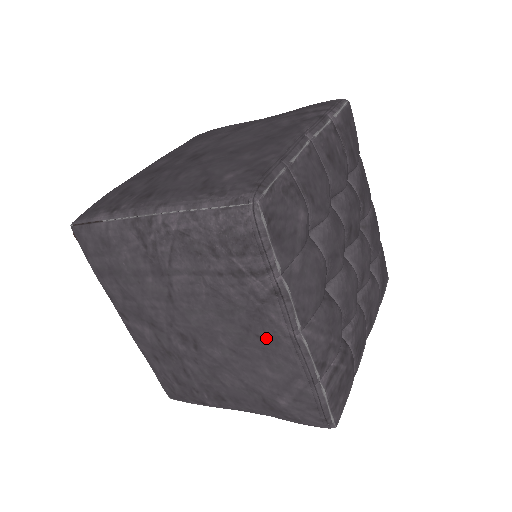
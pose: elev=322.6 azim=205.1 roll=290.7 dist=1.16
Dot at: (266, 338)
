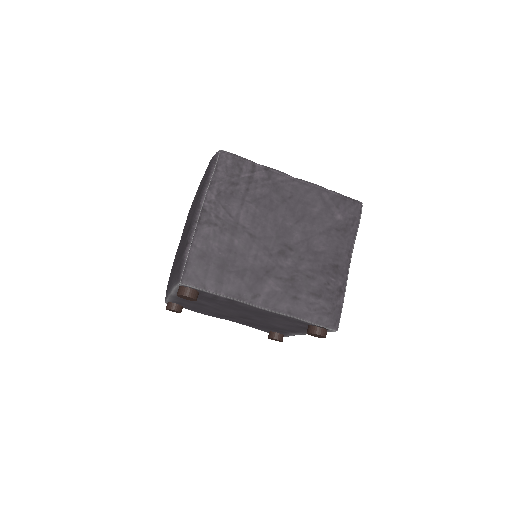
Dot at: (292, 193)
